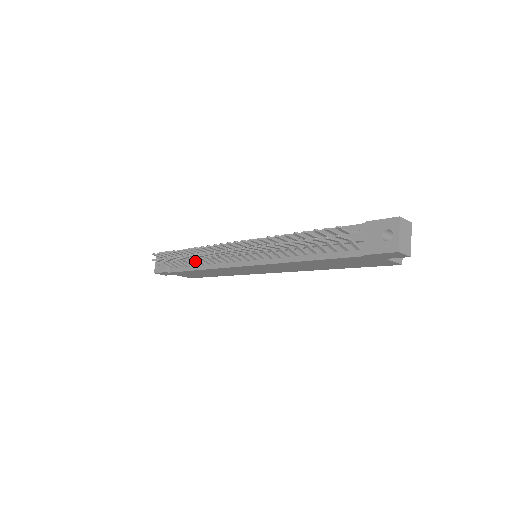
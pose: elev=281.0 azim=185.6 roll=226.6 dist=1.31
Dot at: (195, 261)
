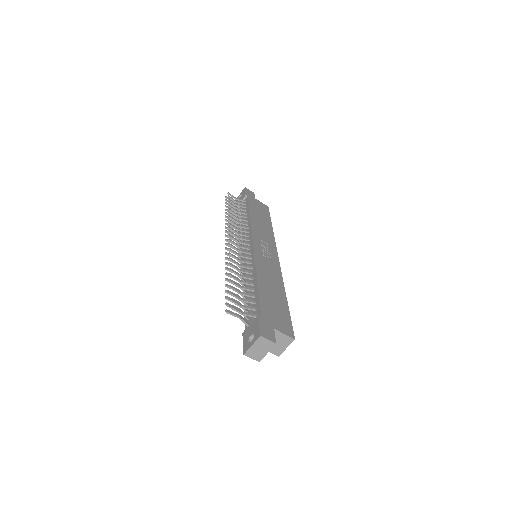
Dot at: occluded
